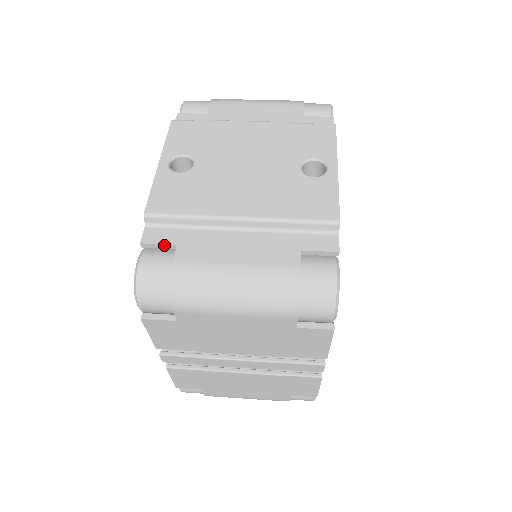
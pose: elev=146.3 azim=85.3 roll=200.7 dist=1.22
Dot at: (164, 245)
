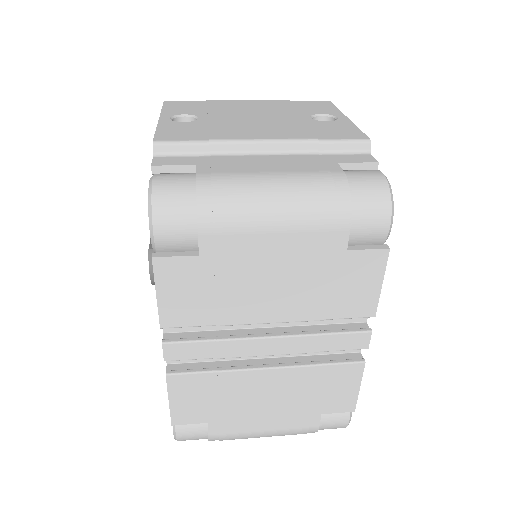
Dot at: (180, 167)
